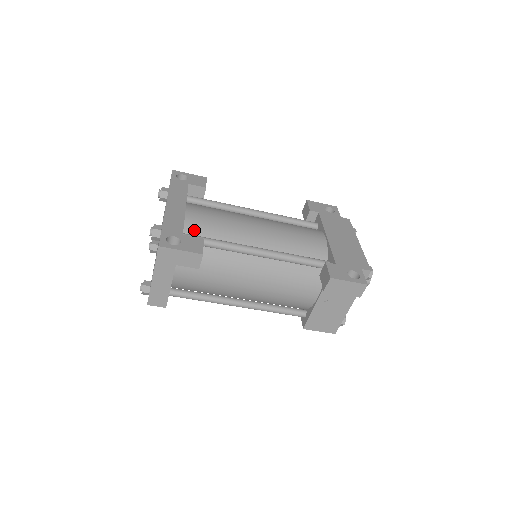
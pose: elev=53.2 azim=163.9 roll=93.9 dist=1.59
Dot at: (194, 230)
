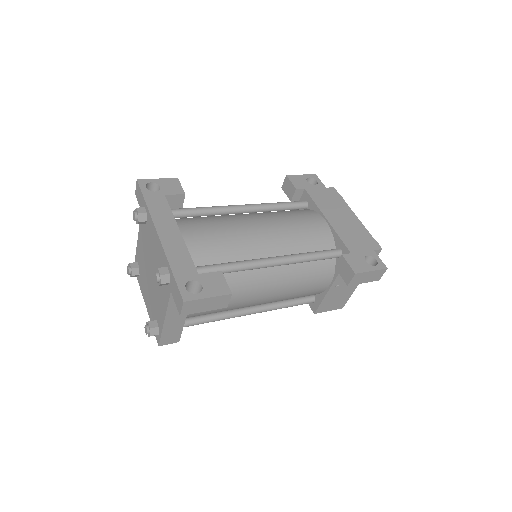
Dot at: (200, 258)
